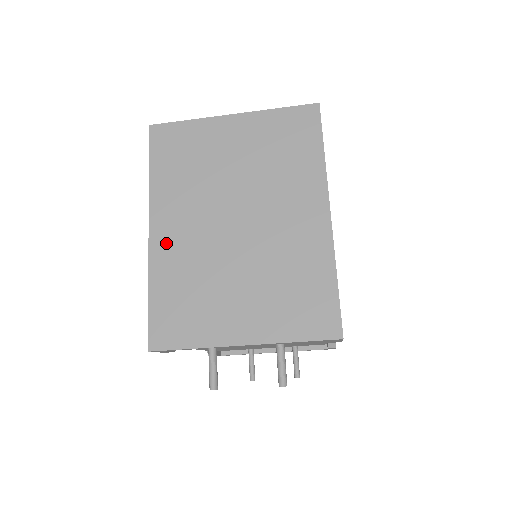
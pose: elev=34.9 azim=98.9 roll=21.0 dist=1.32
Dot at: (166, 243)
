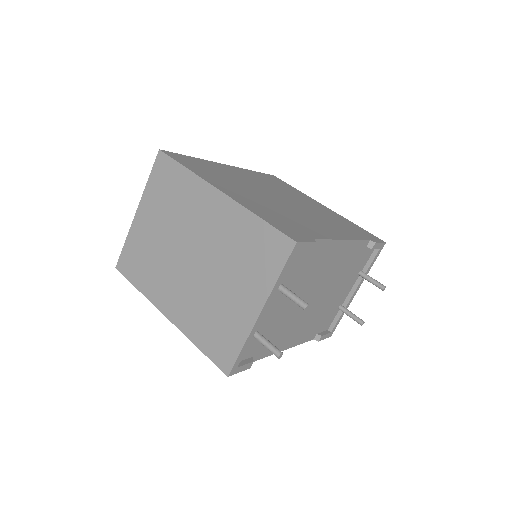
Dot at: (178, 312)
